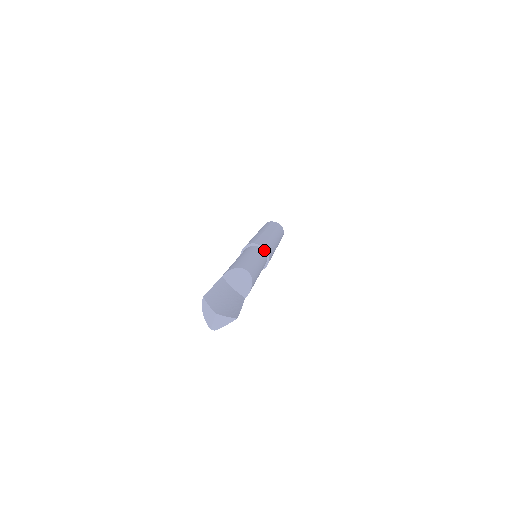
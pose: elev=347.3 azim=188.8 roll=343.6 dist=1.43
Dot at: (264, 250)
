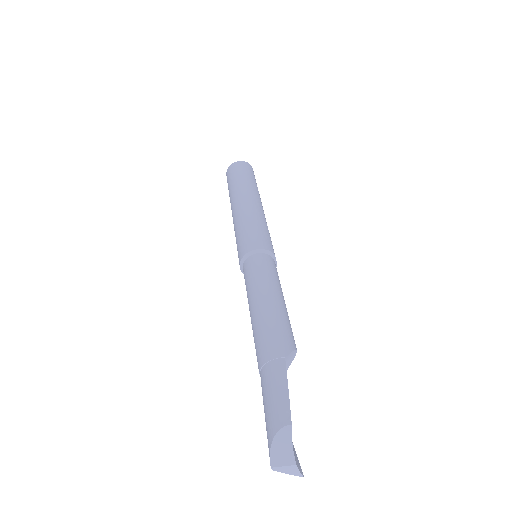
Dot at: occluded
